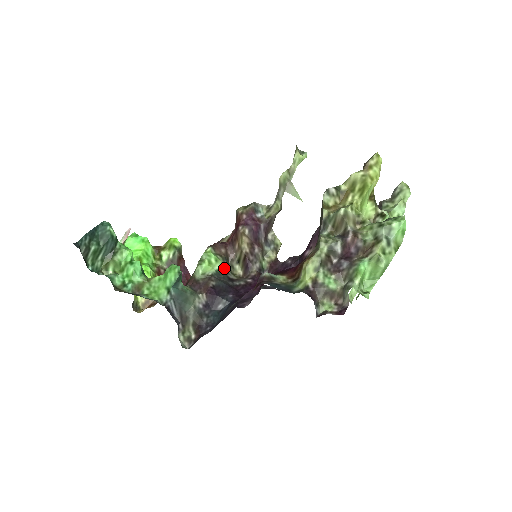
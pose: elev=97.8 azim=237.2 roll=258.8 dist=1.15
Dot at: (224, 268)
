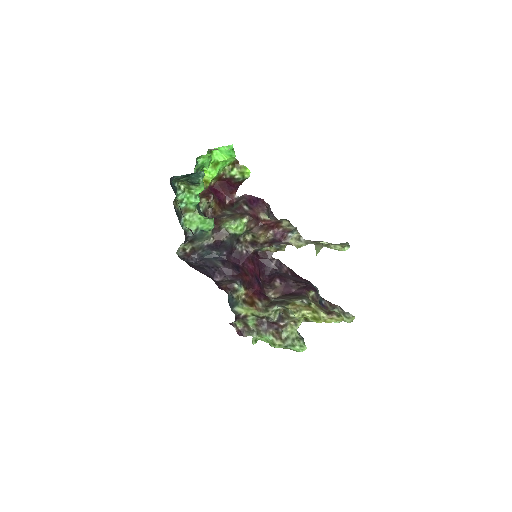
Dot at: occluded
